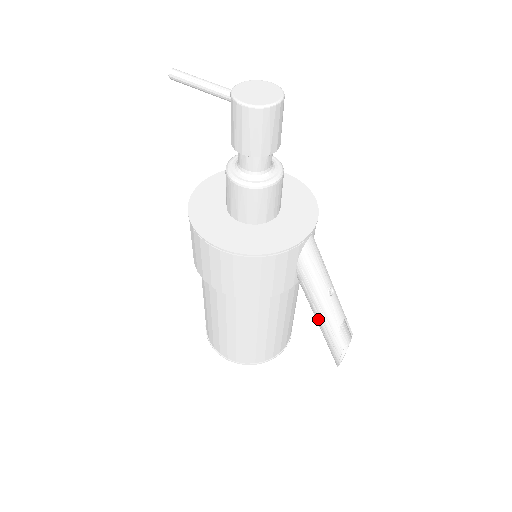
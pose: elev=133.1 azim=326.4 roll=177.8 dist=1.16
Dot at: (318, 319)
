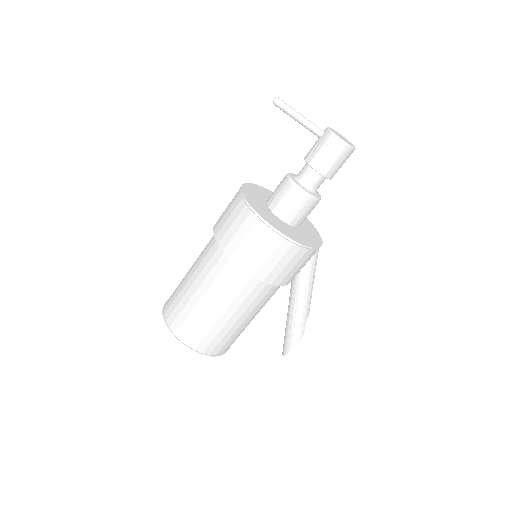
Dot at: (297, 310)
